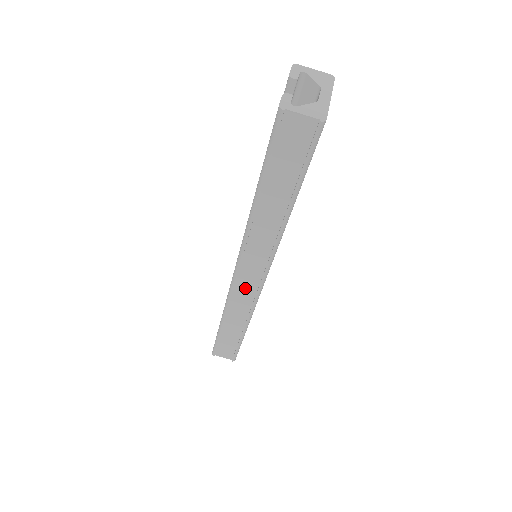
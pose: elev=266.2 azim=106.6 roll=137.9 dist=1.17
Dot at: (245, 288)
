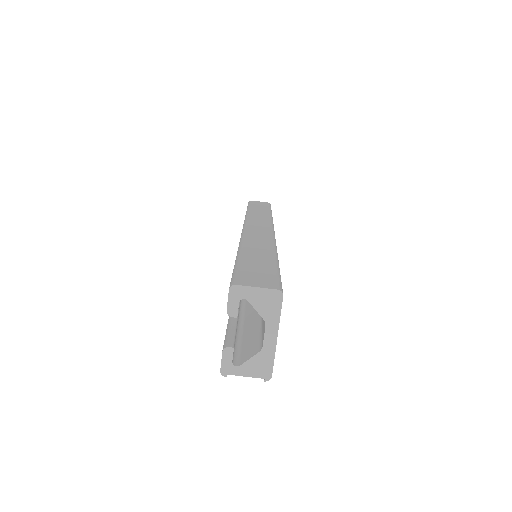
Dot at: occluded
